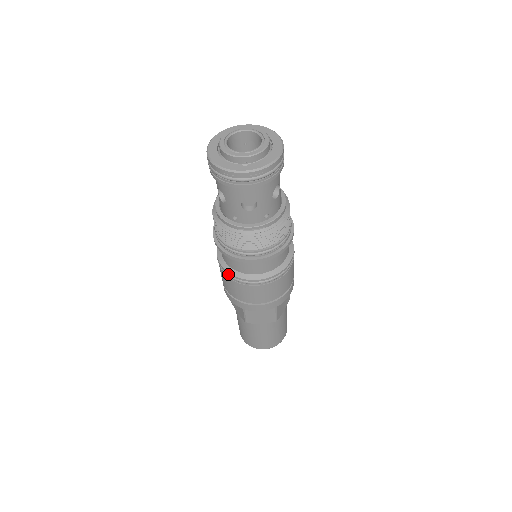
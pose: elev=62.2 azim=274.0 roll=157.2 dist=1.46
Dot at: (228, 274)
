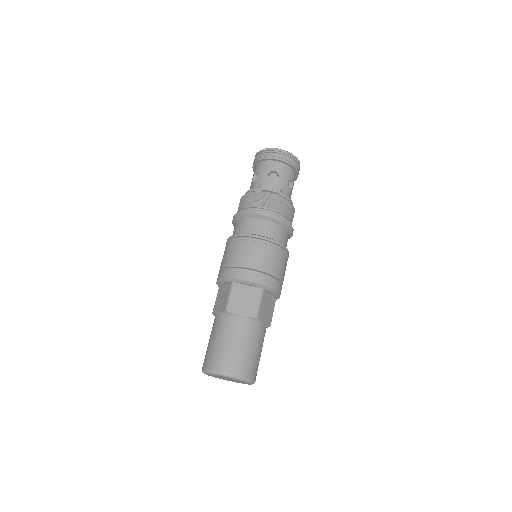
Dot at: (235, 237)
